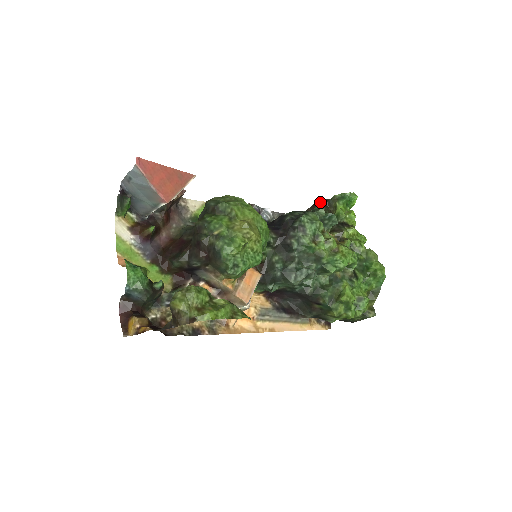
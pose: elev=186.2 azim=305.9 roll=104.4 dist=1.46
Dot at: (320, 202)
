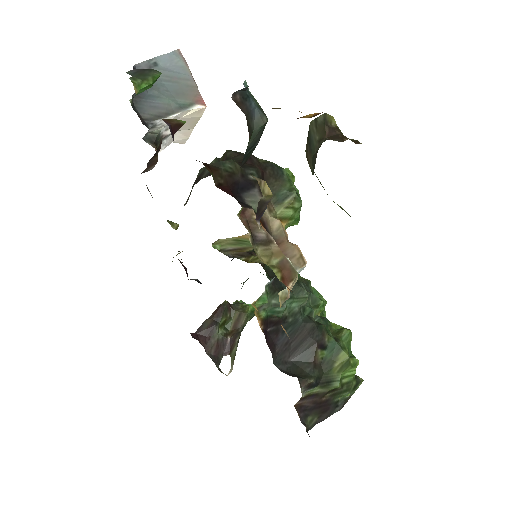
Dot at: (225, 304)
